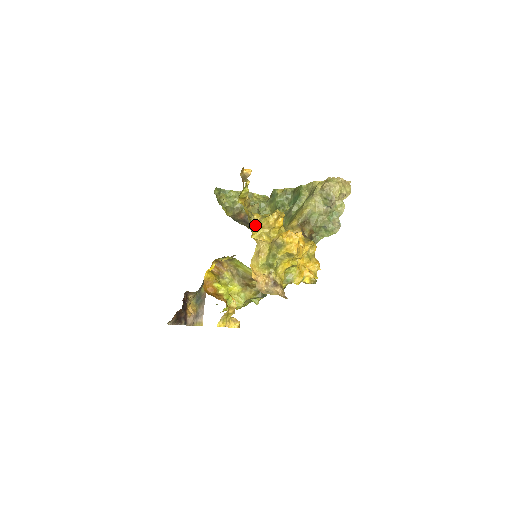
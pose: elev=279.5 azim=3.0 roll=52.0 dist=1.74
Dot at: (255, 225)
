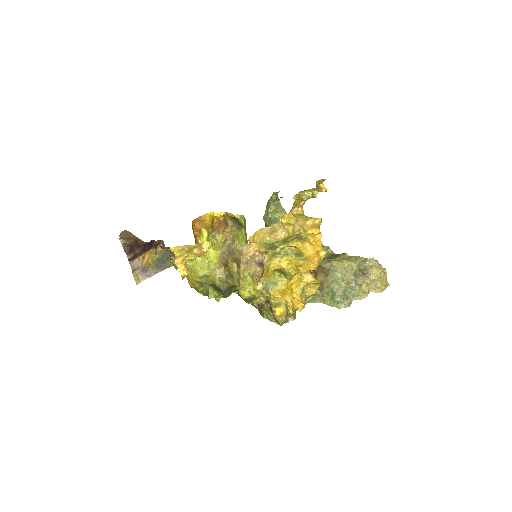
Dot at: (293, 214)
